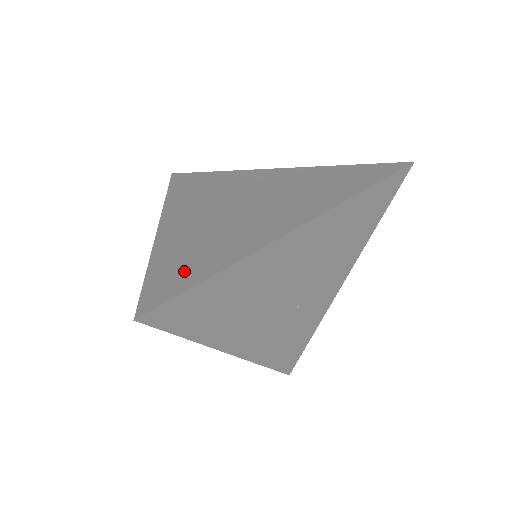
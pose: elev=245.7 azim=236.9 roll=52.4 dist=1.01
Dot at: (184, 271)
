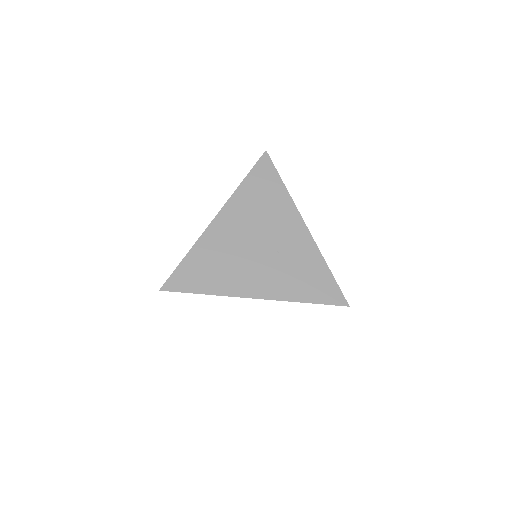
Dot at: occluded
